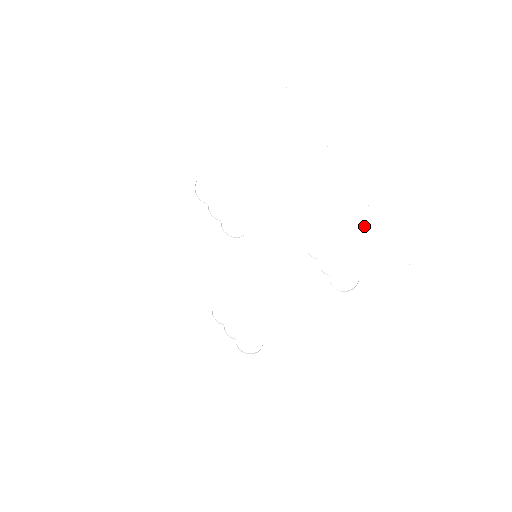
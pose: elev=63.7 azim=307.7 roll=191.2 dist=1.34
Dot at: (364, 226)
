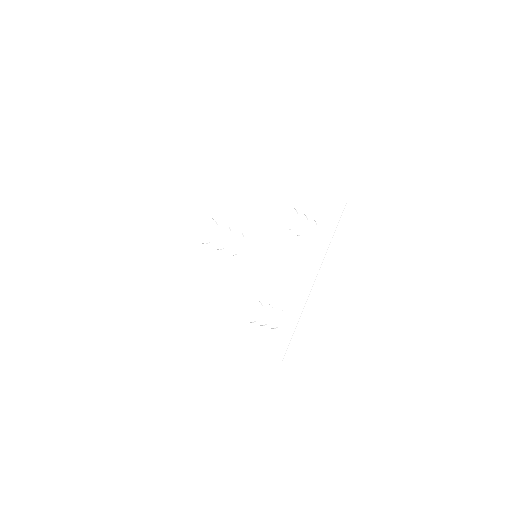
Dot at: (307, 188)
